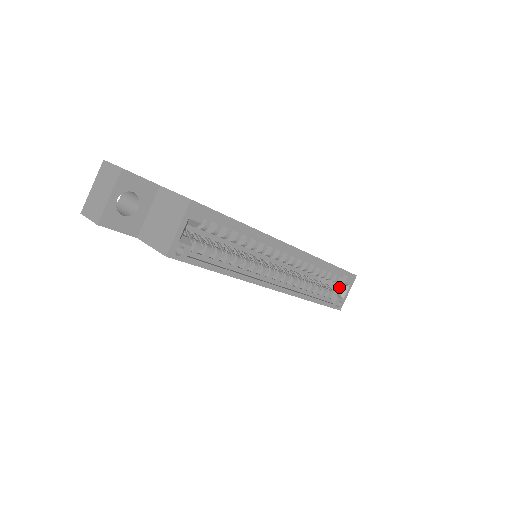
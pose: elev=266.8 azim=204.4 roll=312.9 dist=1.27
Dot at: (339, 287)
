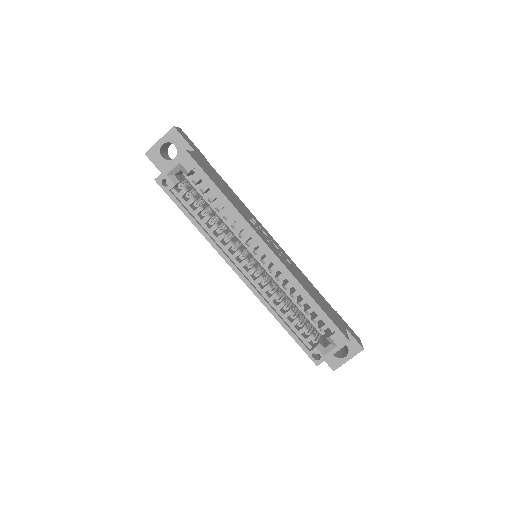
Dot at: (328, 343)
